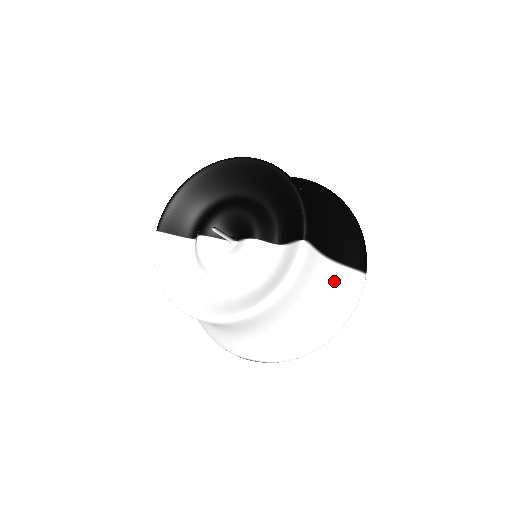
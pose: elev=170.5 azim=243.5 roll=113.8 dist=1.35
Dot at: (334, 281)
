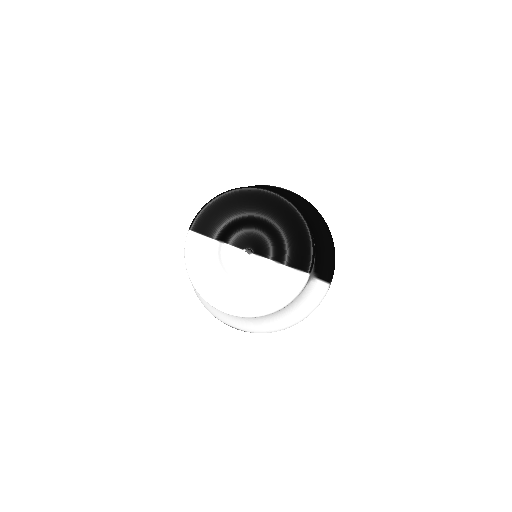
Dot at: (312, 291)
